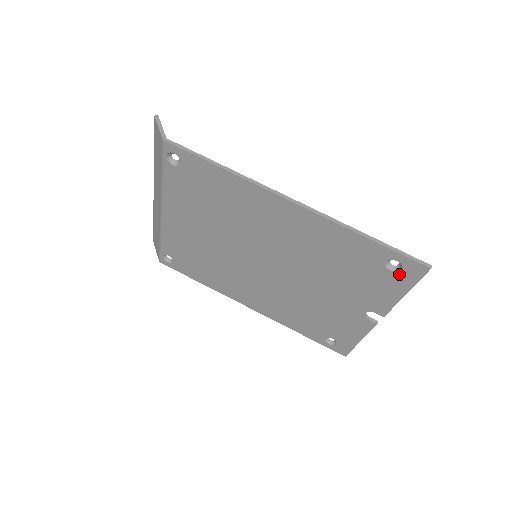
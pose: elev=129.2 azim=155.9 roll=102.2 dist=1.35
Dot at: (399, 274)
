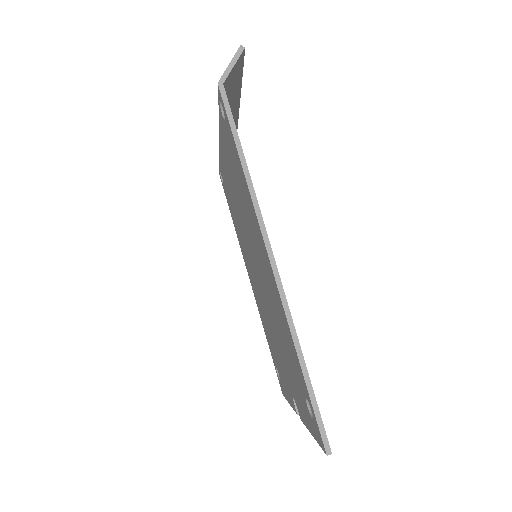
Dot at: (311, 419)
